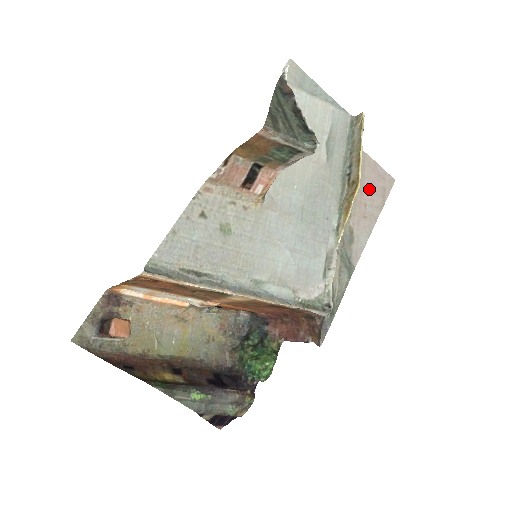
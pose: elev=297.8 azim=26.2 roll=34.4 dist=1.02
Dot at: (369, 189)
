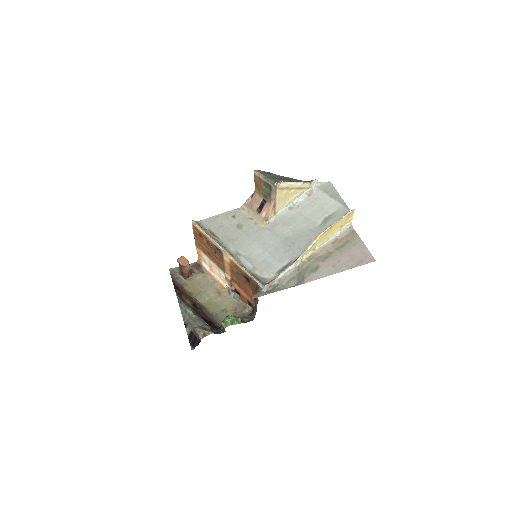
Dot at: (349, 256)
